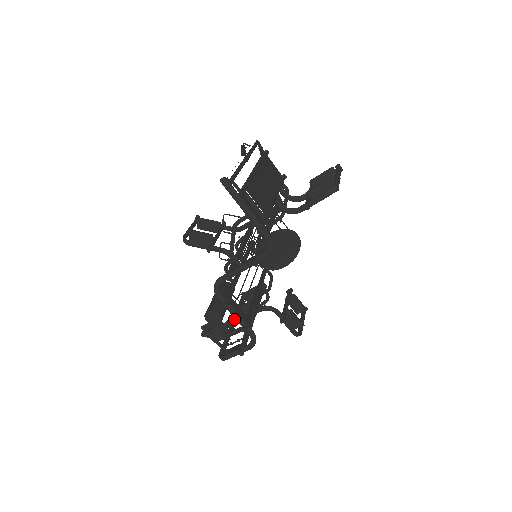
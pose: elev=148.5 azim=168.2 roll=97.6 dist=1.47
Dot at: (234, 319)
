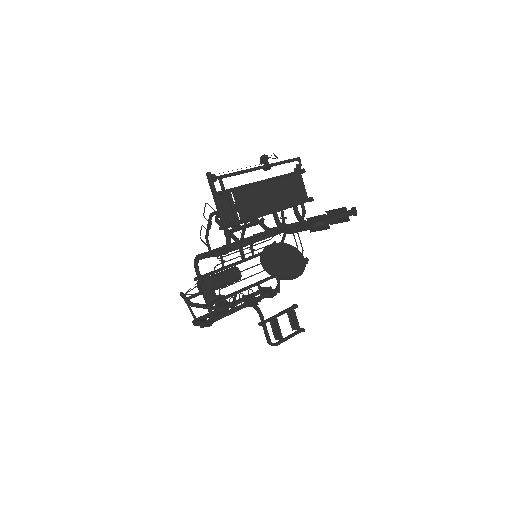
Dot at: occluded
